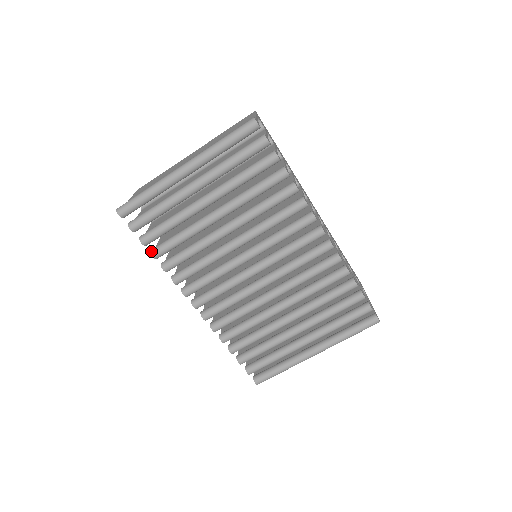
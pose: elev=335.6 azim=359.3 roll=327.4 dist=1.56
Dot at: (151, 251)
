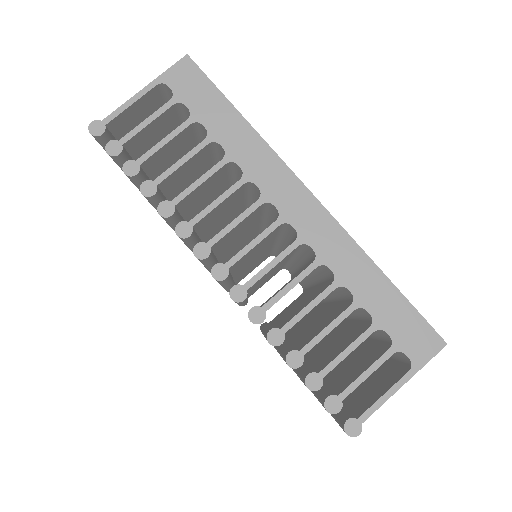
Dot at: occluded
